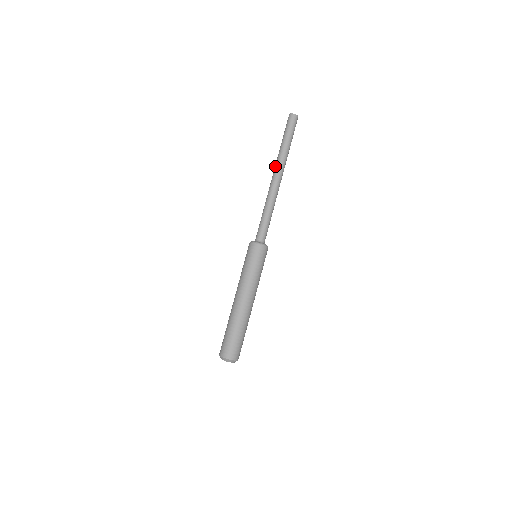
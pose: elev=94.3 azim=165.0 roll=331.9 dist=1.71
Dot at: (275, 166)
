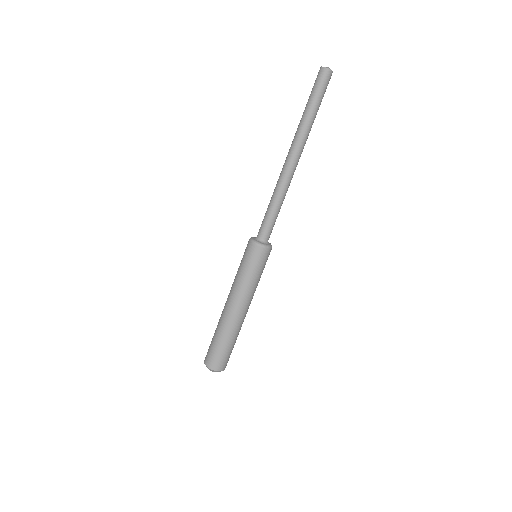
Dot at: (293, 142)
